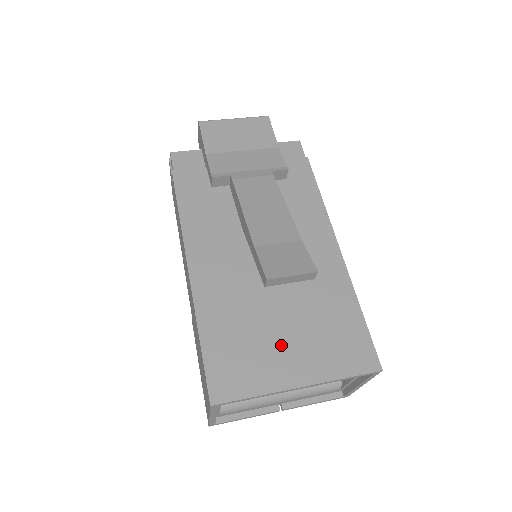
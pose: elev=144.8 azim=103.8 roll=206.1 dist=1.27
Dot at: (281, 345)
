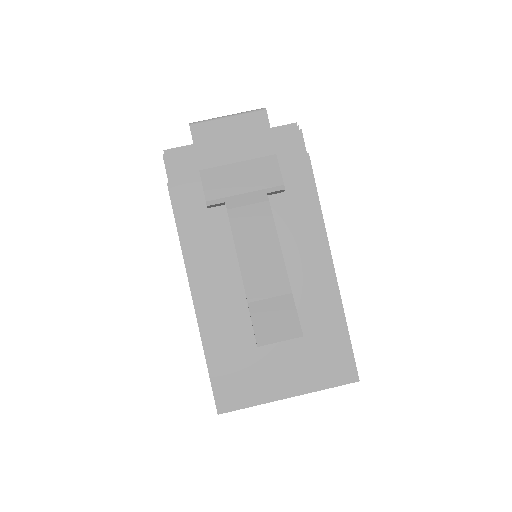
Dot at: (275, 363)
